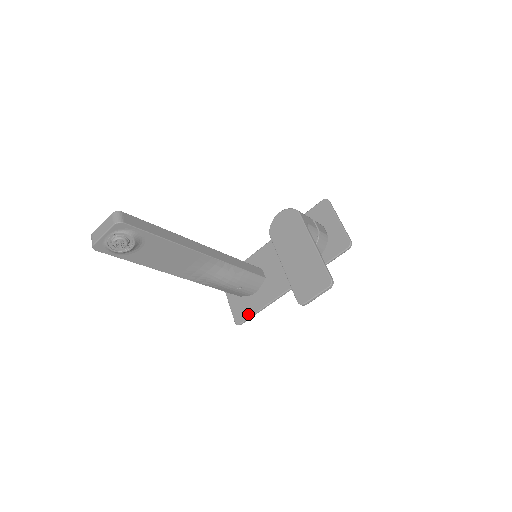
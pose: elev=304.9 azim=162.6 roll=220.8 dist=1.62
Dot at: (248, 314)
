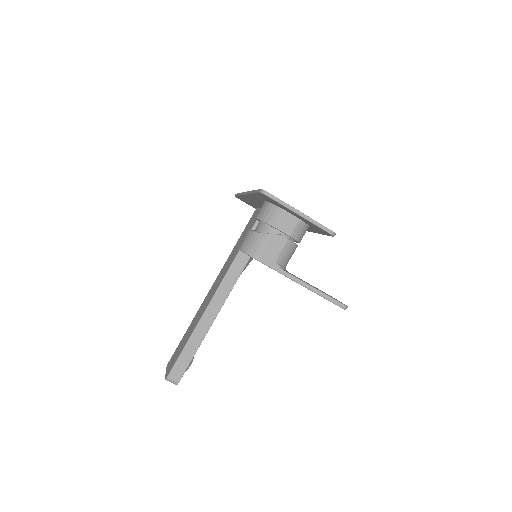
Dot at: occluded
